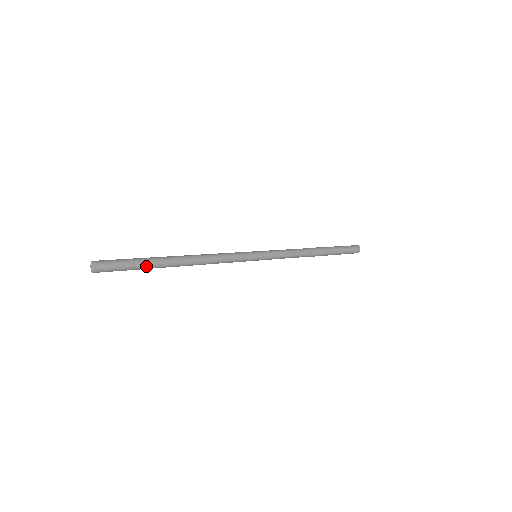
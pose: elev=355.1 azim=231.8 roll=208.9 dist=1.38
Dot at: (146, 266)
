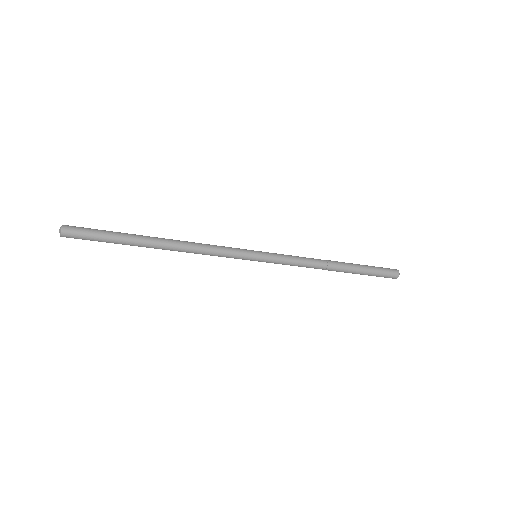
Dot at: (119, 243)
